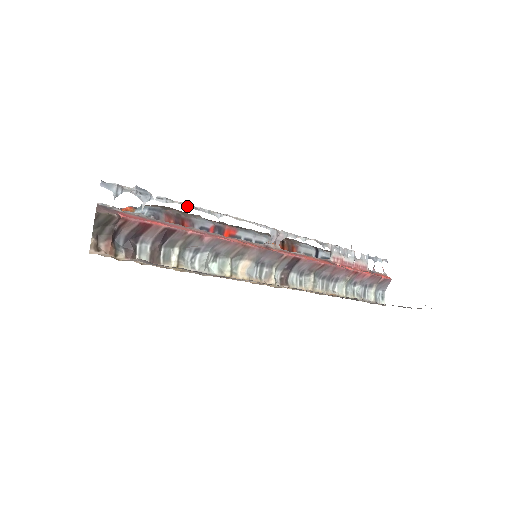
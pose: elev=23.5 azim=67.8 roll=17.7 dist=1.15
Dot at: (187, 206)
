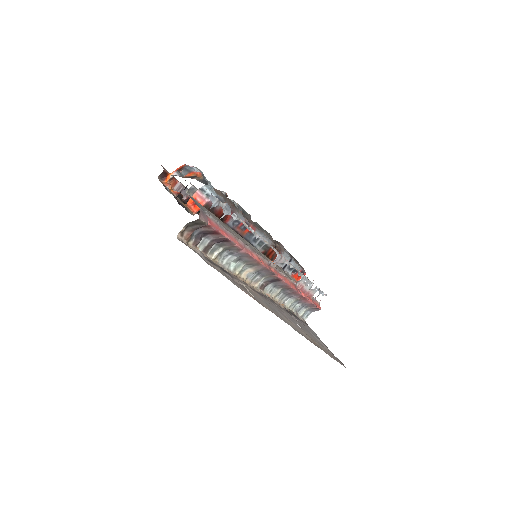
Dot at: (245, 225)
